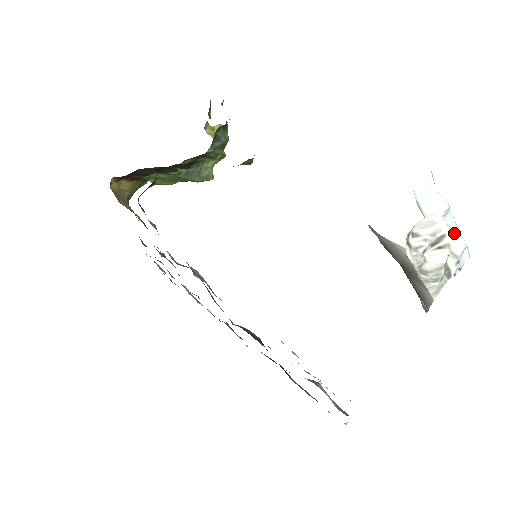
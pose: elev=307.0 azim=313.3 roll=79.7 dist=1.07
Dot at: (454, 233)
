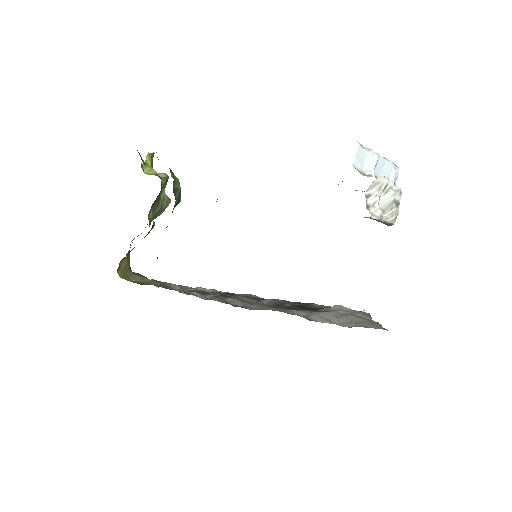
Dot at: (385, 165)
